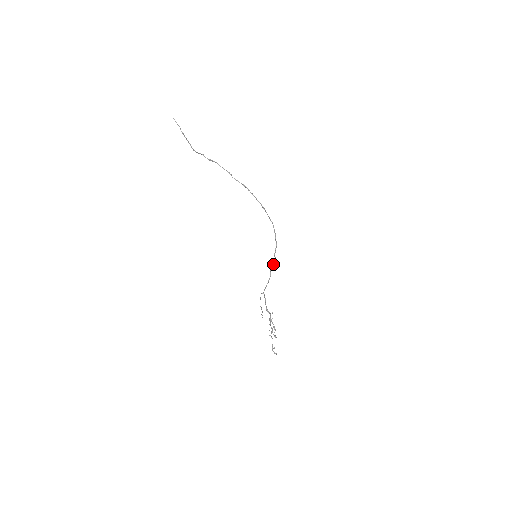
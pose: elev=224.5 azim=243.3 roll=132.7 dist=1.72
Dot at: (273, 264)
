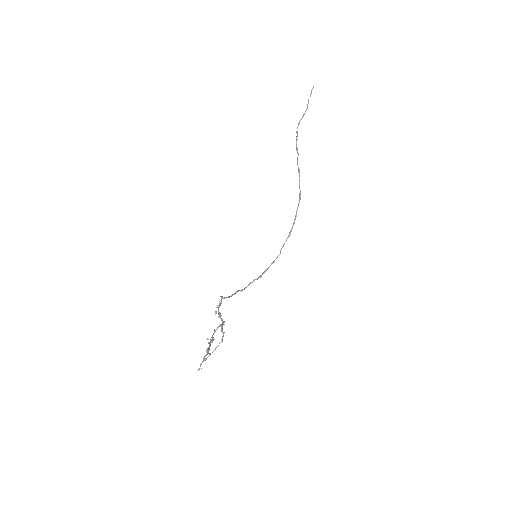
Dot at: occluded
